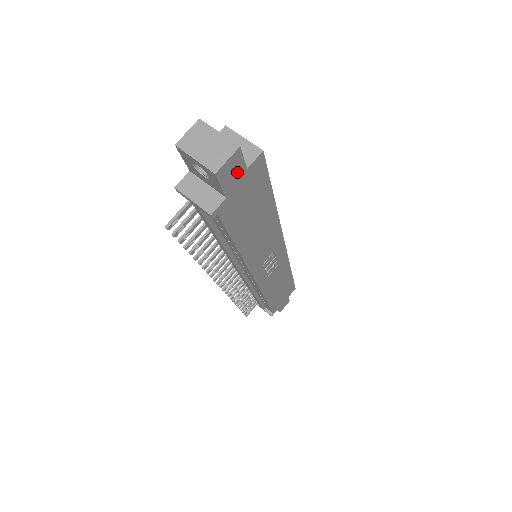
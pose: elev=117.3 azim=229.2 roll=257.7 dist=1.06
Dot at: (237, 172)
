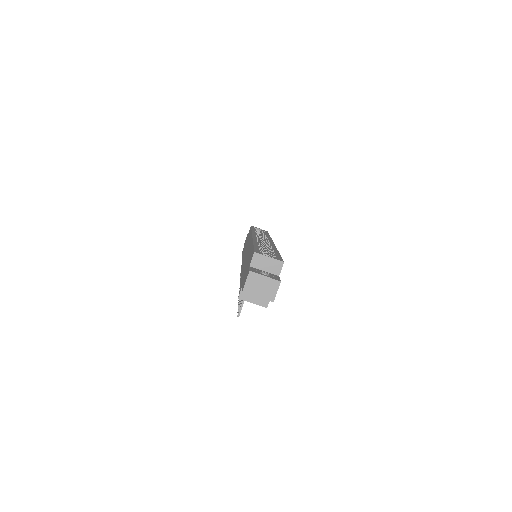
Dot at: occluded
